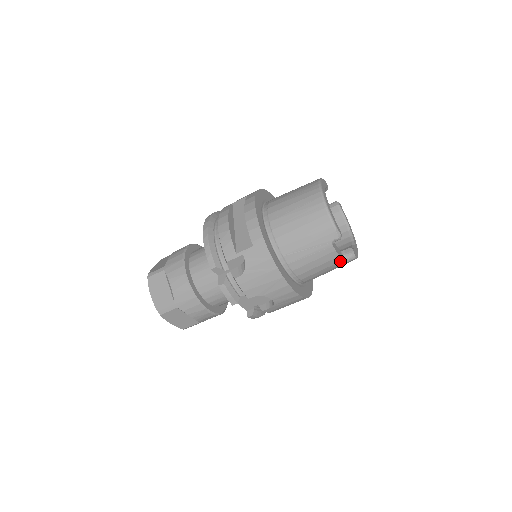
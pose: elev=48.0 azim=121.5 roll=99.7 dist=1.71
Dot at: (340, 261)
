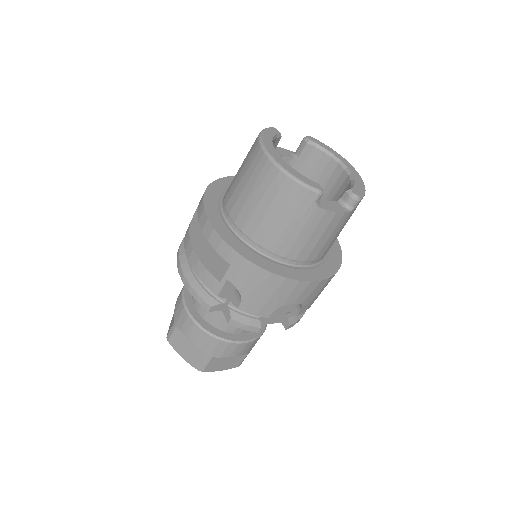
Dot at: (343, 215)
